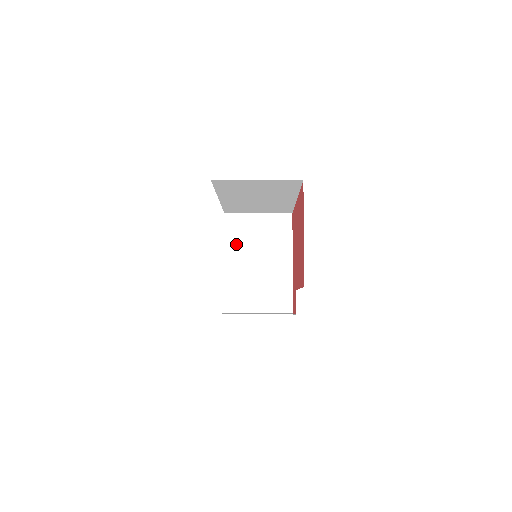
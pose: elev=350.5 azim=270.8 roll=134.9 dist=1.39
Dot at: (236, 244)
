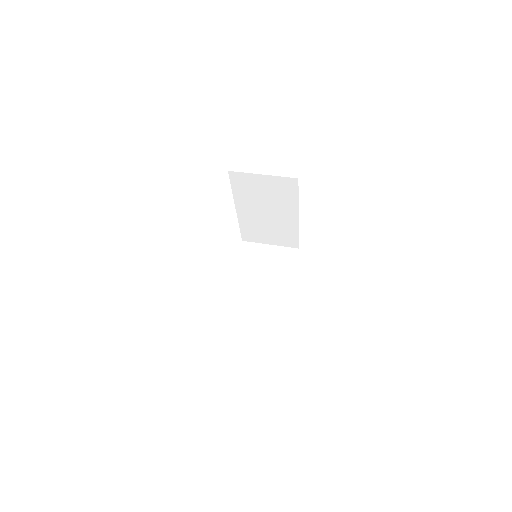
Dot at: (246, 265)
